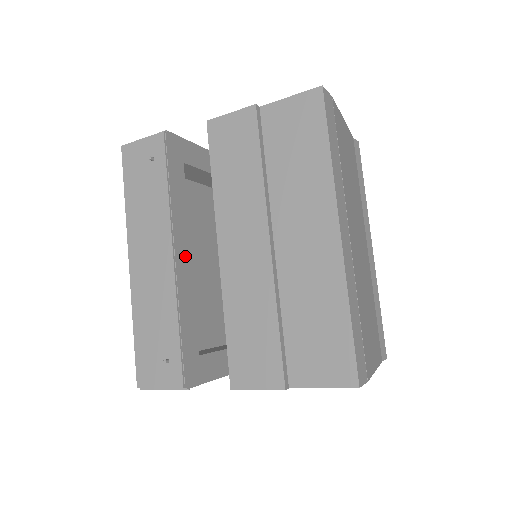
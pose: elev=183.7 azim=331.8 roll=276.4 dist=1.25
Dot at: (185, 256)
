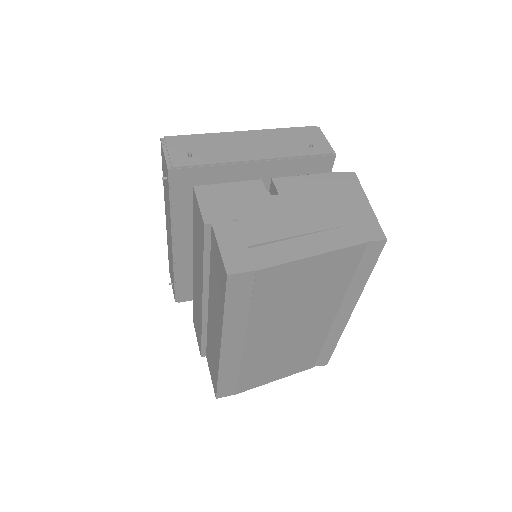
Dot at: (186, 245)
